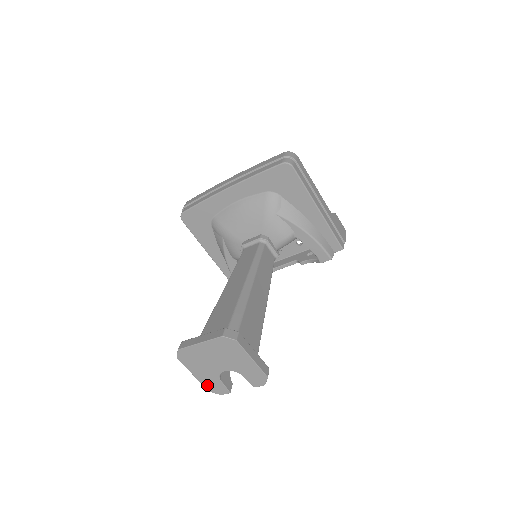
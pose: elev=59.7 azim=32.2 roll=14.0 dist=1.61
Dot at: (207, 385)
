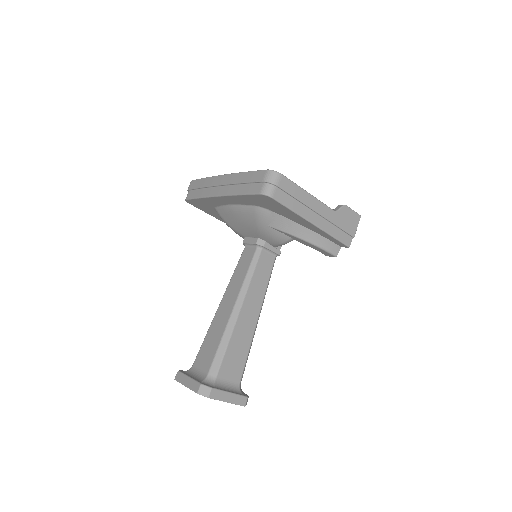
Dot at: occluded
